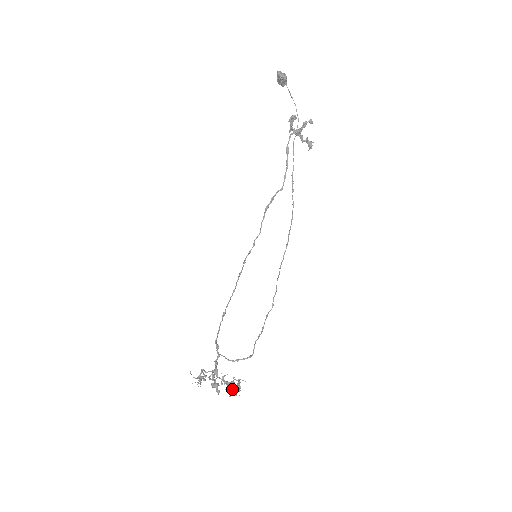
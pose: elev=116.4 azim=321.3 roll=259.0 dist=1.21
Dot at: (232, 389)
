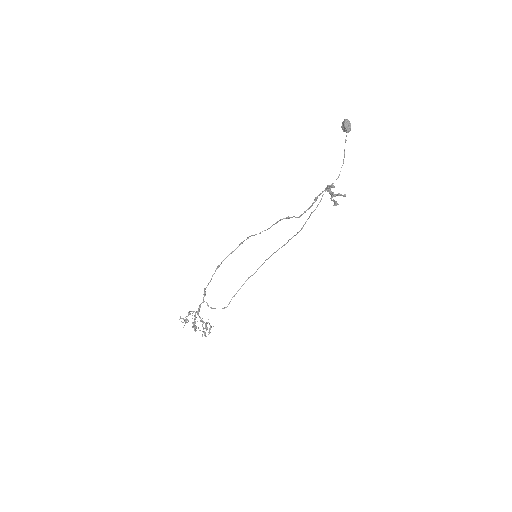
Dot at: (204, 331)
